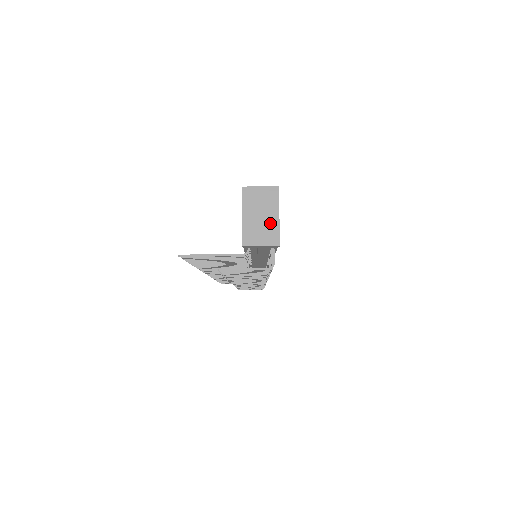
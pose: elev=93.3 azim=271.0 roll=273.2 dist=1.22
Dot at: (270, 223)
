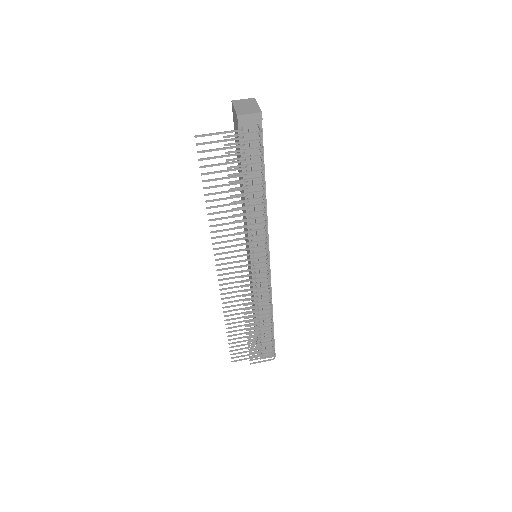
Dot at: (253, 107)
